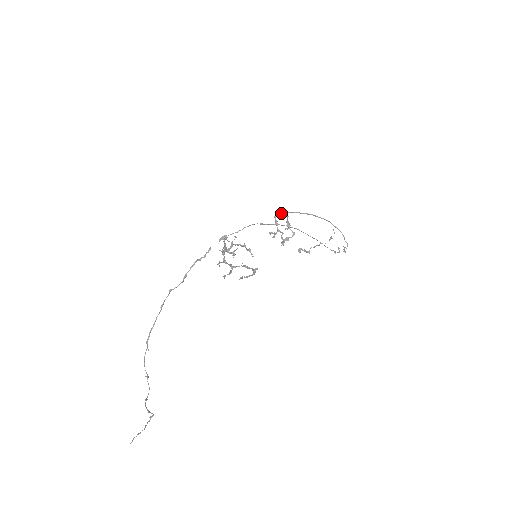
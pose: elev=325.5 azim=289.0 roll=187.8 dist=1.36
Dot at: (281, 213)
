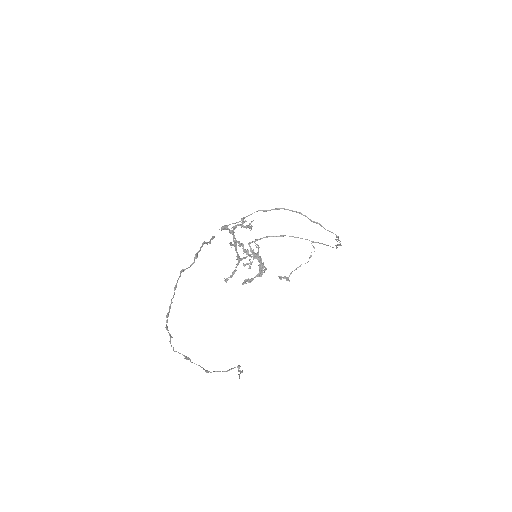
Dot at: occluded
